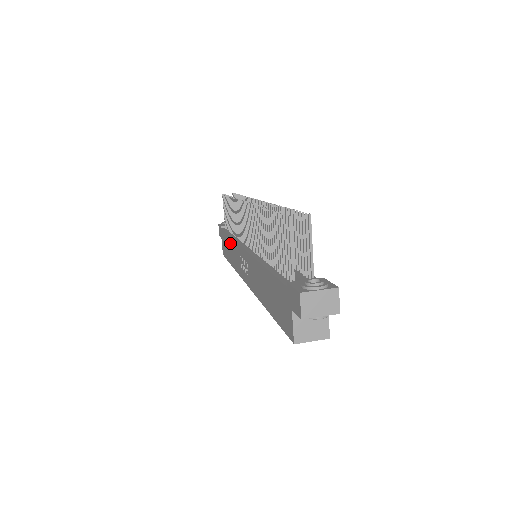
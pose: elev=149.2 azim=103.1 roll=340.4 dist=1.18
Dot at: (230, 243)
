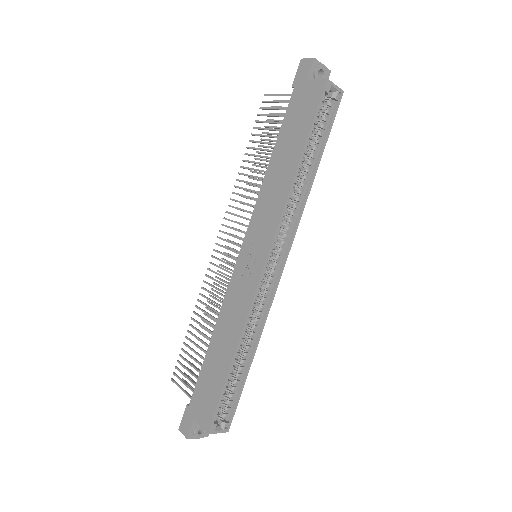
Dot at: (217, 338)
